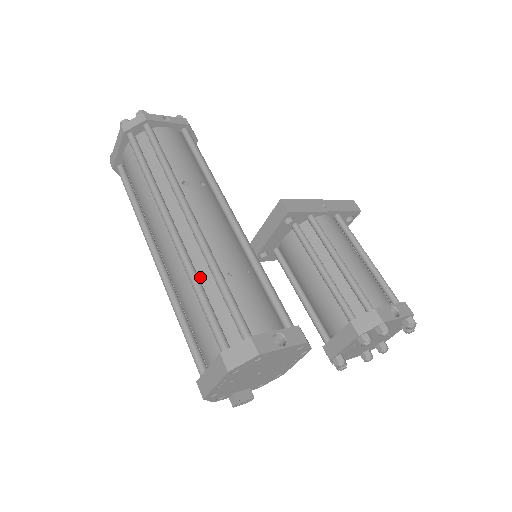
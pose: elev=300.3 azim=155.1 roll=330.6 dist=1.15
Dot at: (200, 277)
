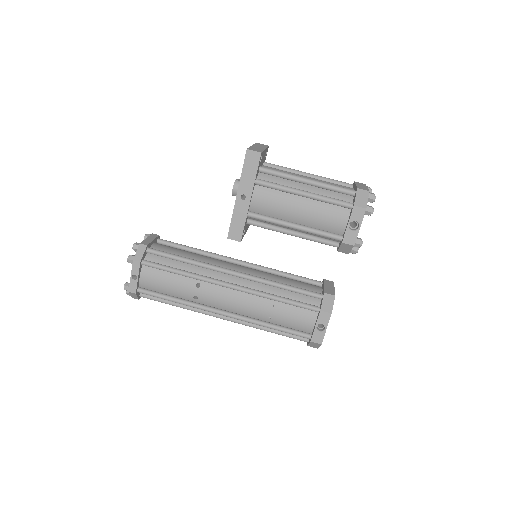
Dot at: occluded
